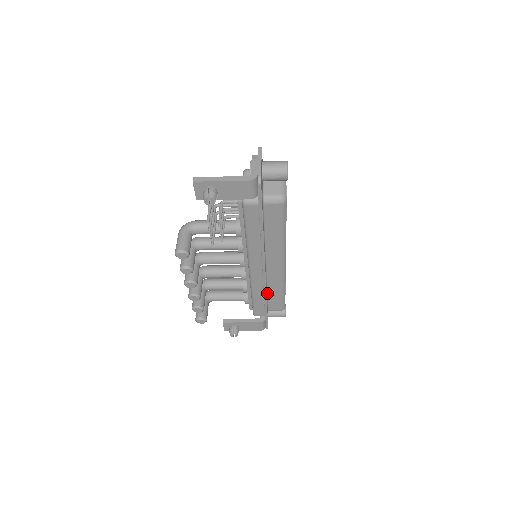
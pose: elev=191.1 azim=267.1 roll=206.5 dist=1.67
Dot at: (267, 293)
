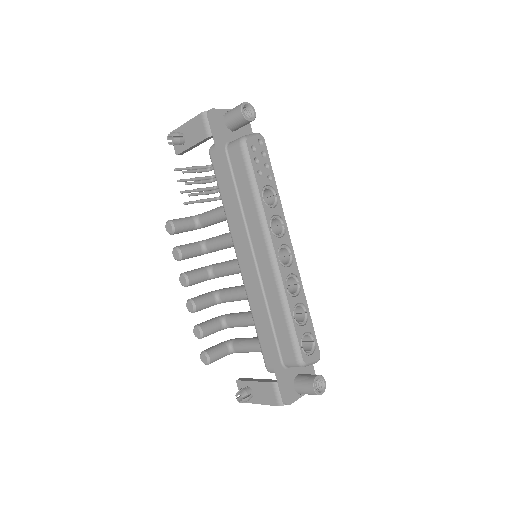
Dot at: (271, 318)
